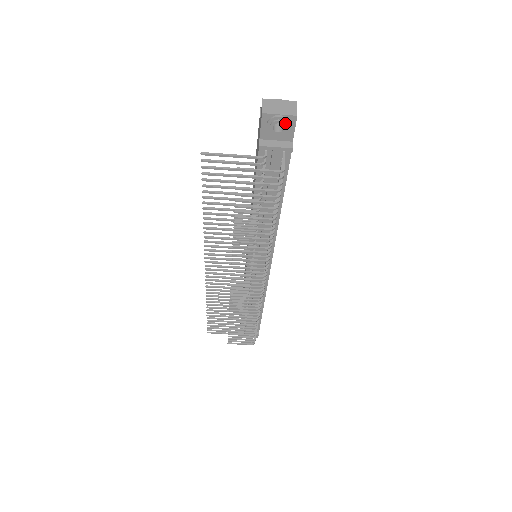
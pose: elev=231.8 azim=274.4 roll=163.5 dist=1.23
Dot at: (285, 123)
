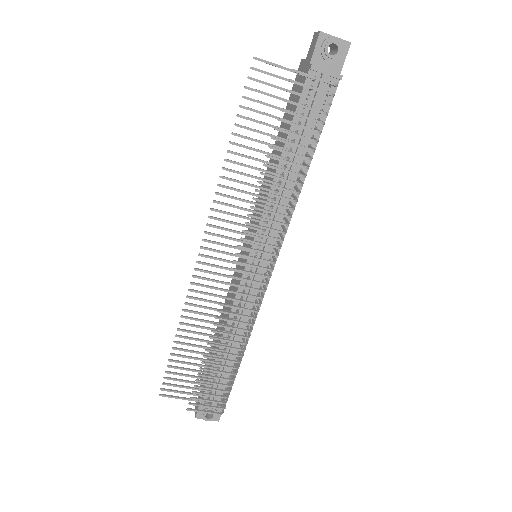
Dot at: (340, 45)
